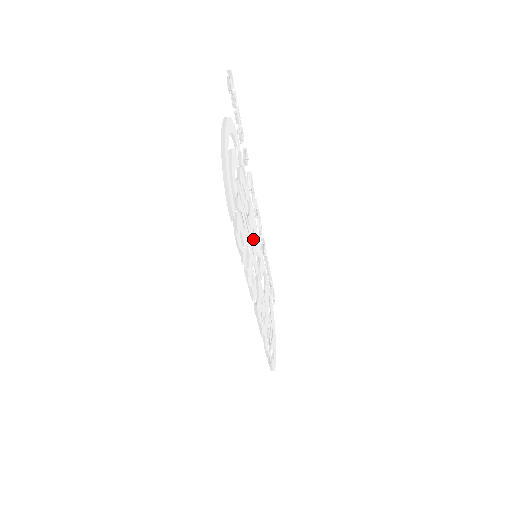
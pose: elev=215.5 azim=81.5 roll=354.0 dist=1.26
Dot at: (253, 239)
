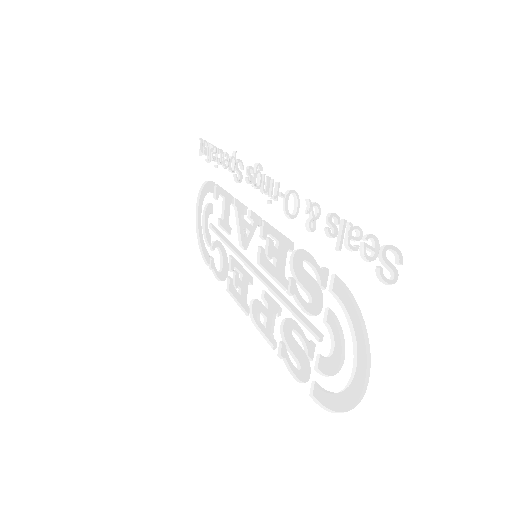
Dot at: (270, 270)
